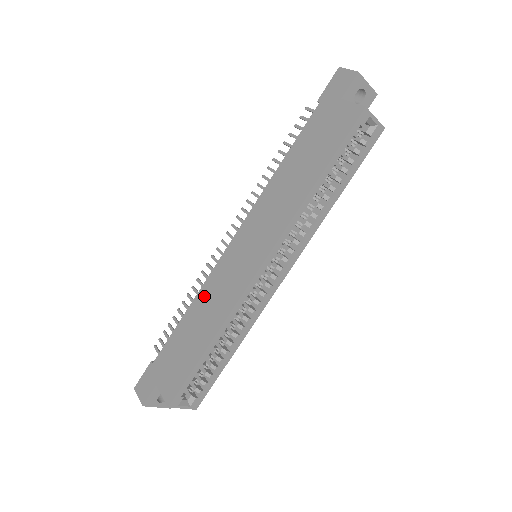
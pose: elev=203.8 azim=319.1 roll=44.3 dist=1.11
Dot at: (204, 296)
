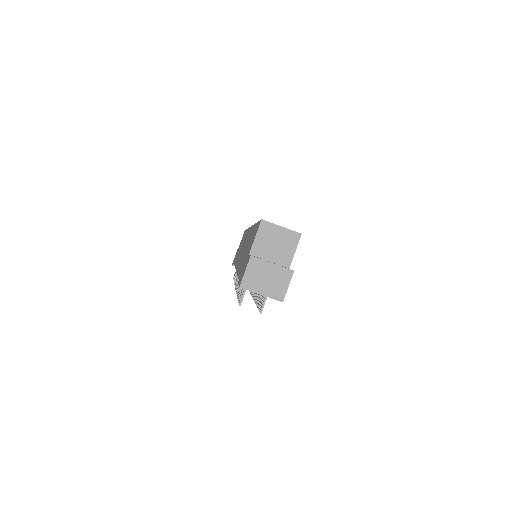
Dot at: (240, 262)
